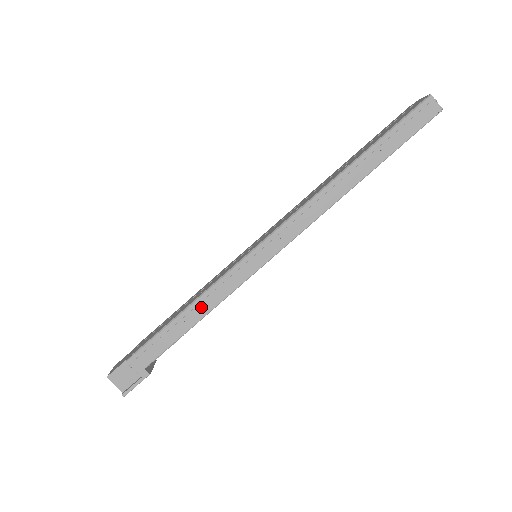
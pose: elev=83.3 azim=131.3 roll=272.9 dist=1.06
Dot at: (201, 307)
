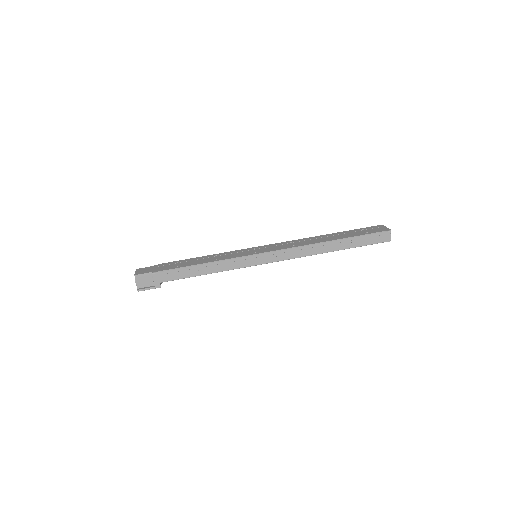
Dot at: (213, 268)
